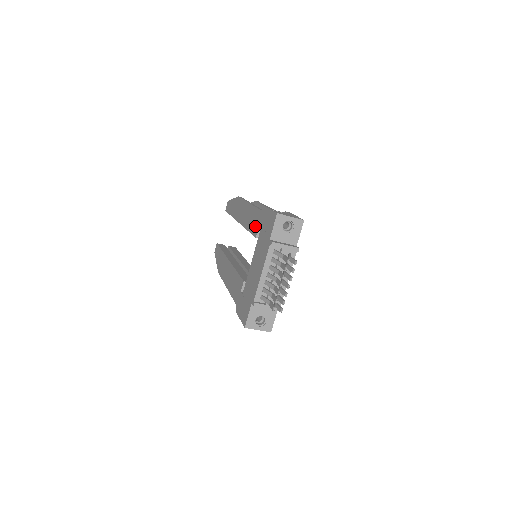
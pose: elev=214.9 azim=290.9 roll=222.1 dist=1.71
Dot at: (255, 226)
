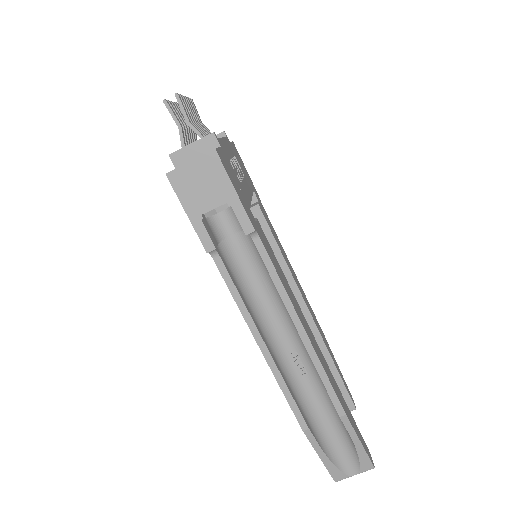
Dot at: occluded
